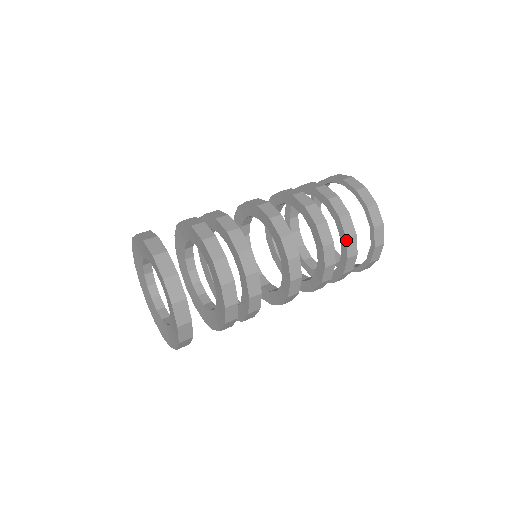
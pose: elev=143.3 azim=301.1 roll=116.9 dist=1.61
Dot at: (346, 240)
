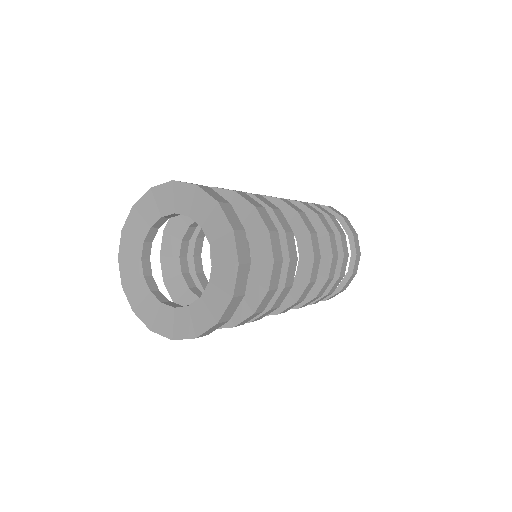
Dot at: (314, 205)
